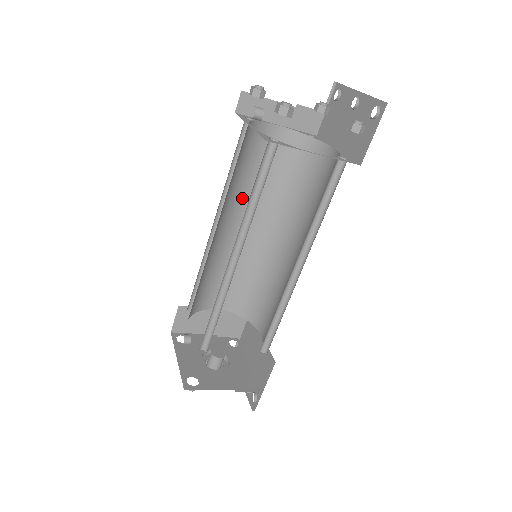
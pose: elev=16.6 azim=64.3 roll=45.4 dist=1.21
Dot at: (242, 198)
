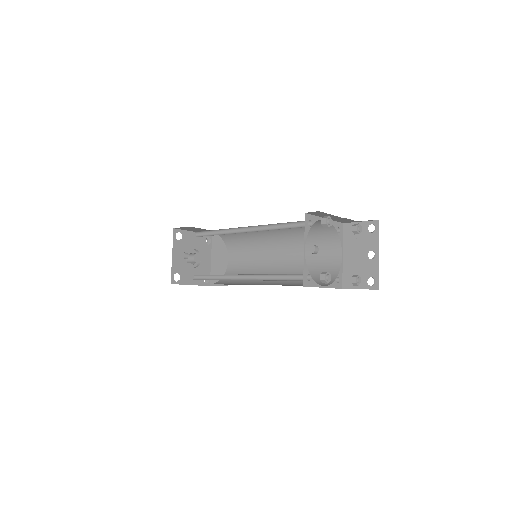
Dot at: occluded
